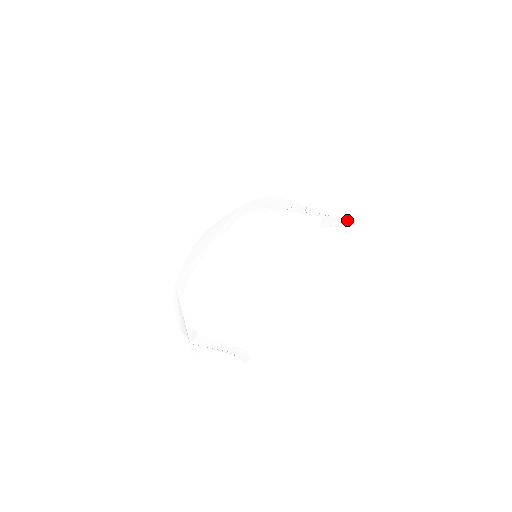
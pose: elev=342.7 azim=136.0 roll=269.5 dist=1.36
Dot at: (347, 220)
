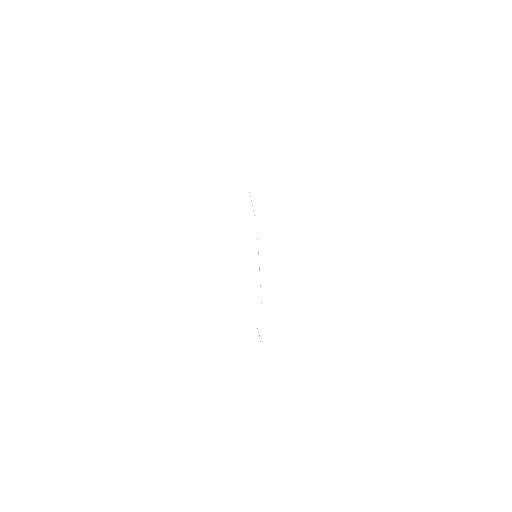
Dot at: occluded
